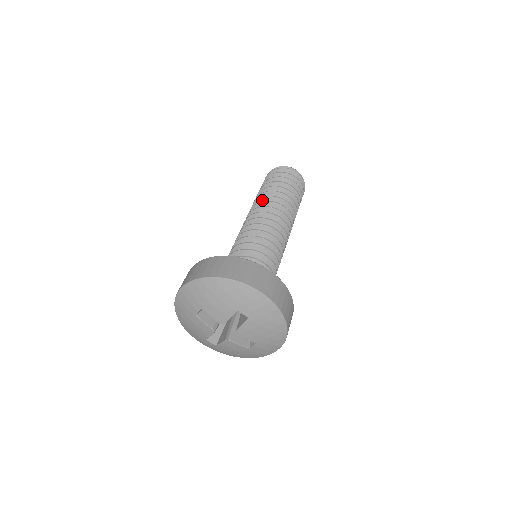
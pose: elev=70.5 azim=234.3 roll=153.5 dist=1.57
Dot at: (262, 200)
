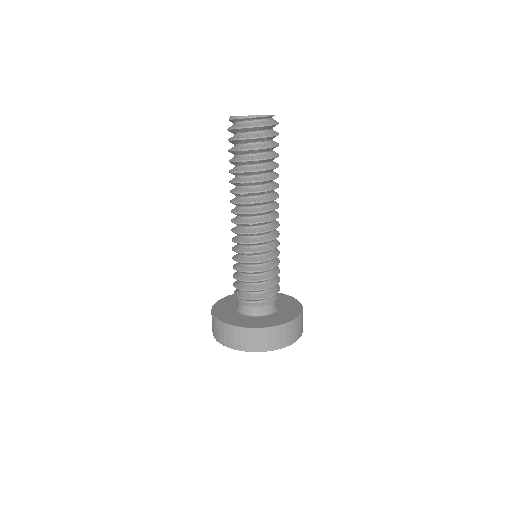
Dot at: (234, 194)
